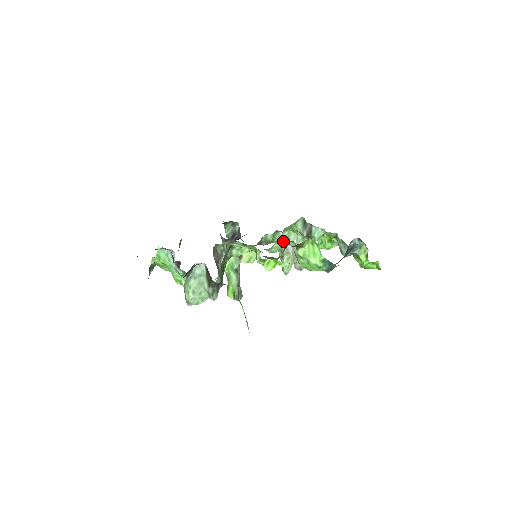
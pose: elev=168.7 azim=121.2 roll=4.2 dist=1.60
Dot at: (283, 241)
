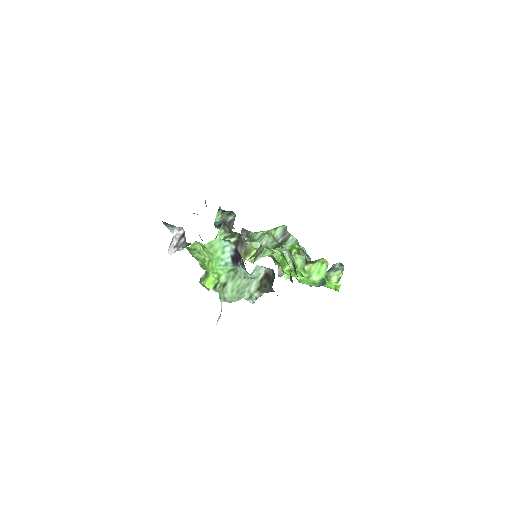
Dot at: (285, 249)
